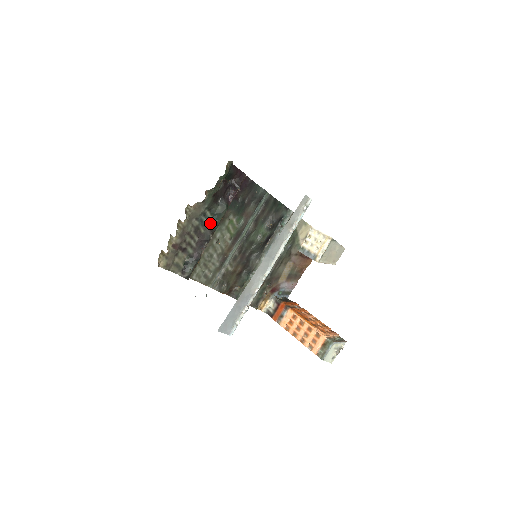
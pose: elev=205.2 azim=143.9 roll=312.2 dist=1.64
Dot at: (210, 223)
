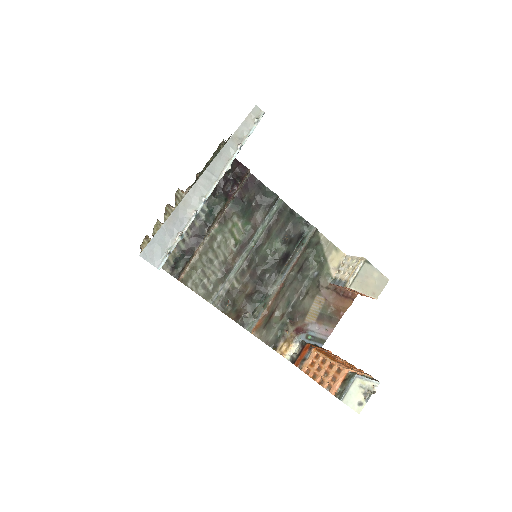
Dot at: (206, 216)
